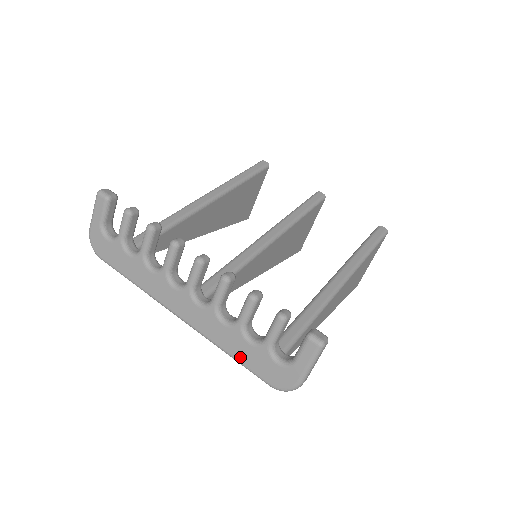
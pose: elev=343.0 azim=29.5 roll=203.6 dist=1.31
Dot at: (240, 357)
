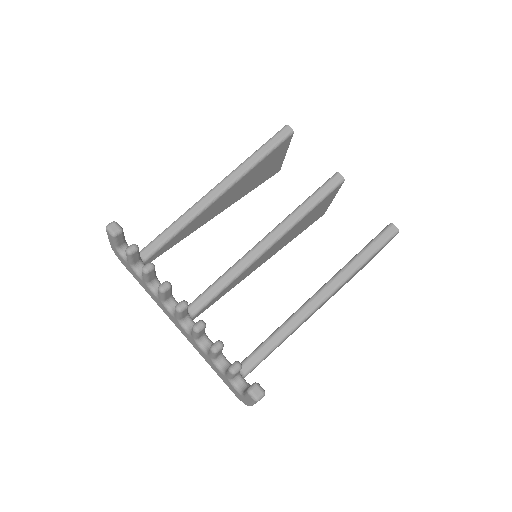
Dot at: (215, 371)
